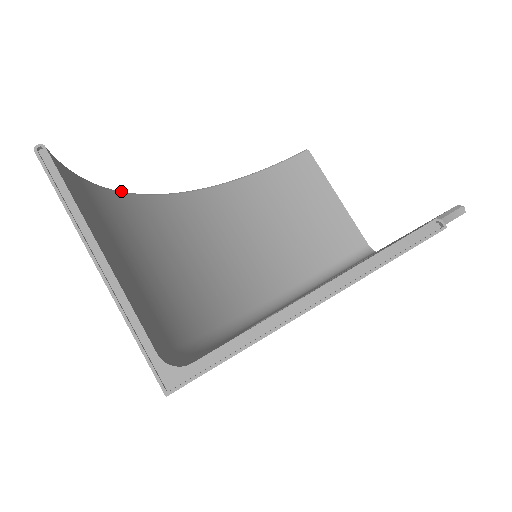
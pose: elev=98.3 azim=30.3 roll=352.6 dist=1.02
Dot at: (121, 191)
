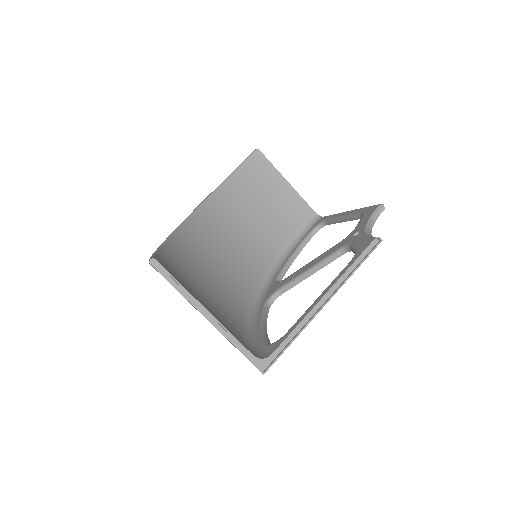
Dot at: (163, 243)
